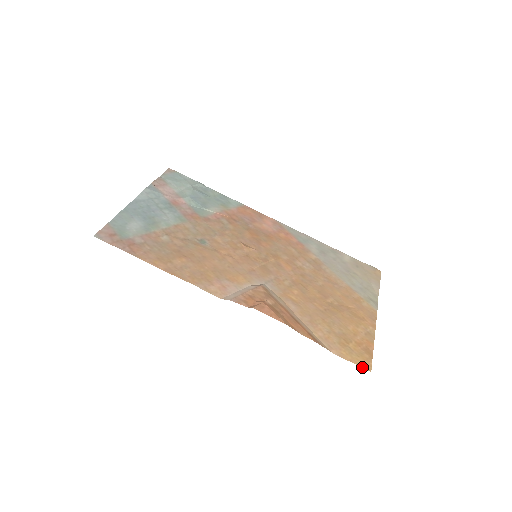
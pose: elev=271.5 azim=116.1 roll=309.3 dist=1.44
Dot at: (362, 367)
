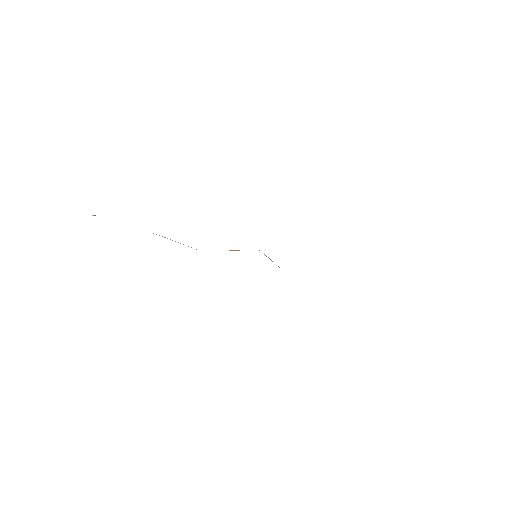
Dot at: occluded
